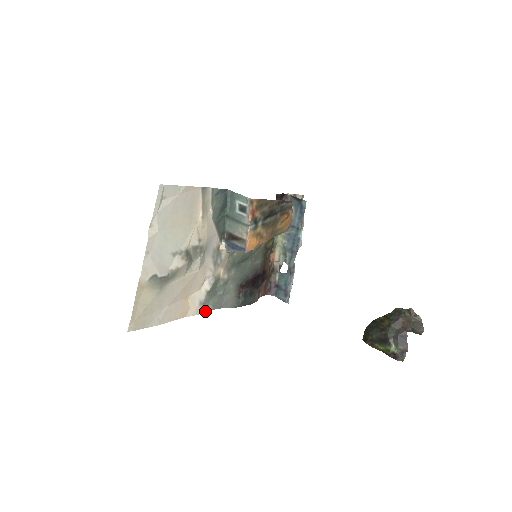
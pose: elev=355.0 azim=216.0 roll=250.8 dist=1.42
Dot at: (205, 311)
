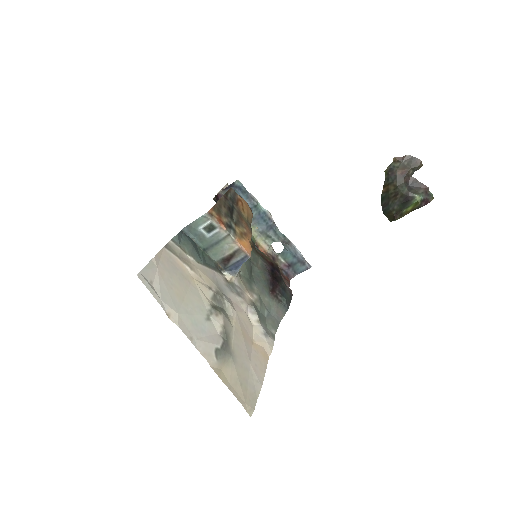
Dot at: (274, 338)
